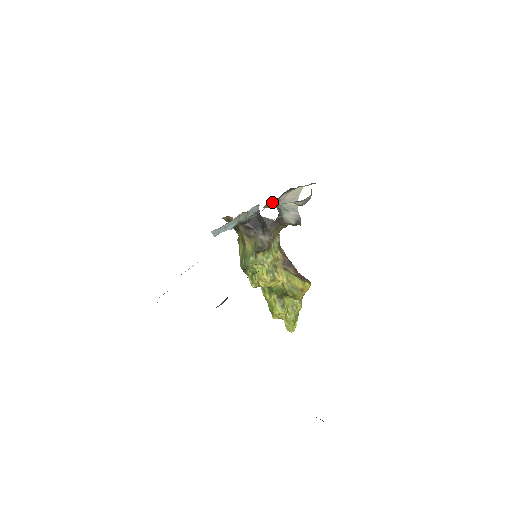
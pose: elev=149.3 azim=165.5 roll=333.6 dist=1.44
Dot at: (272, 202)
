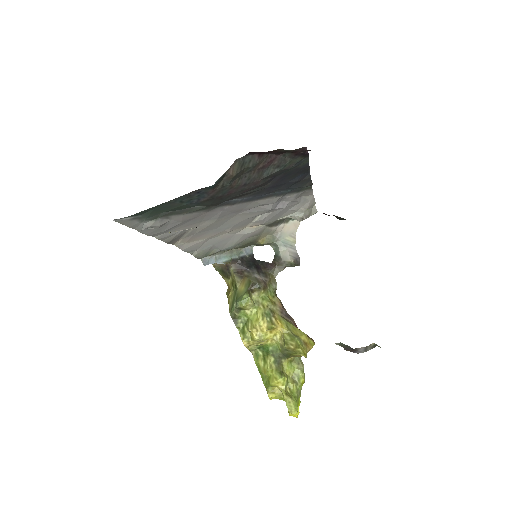
Dot at: (269, 229)
